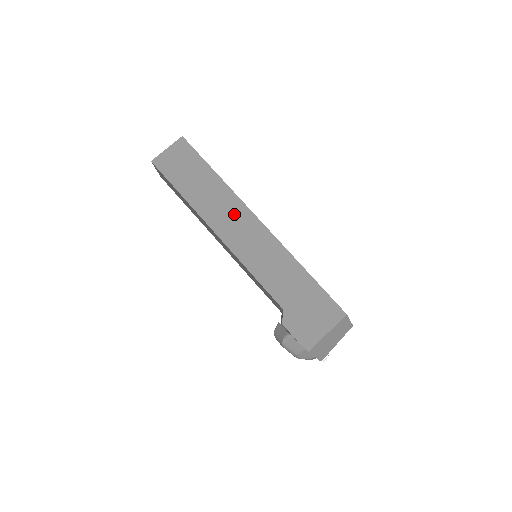
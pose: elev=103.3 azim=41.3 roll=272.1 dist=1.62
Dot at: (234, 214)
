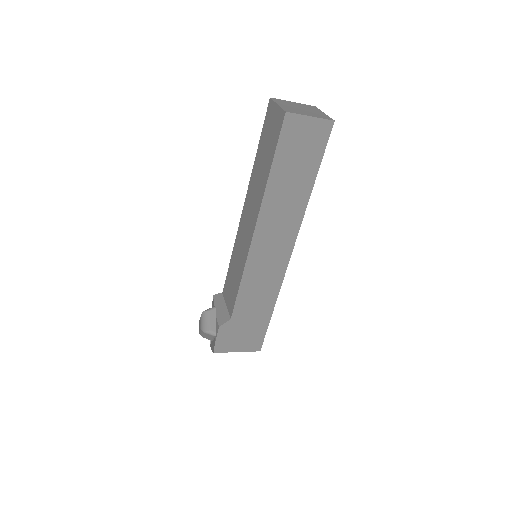
Dot at: (284, 230)
